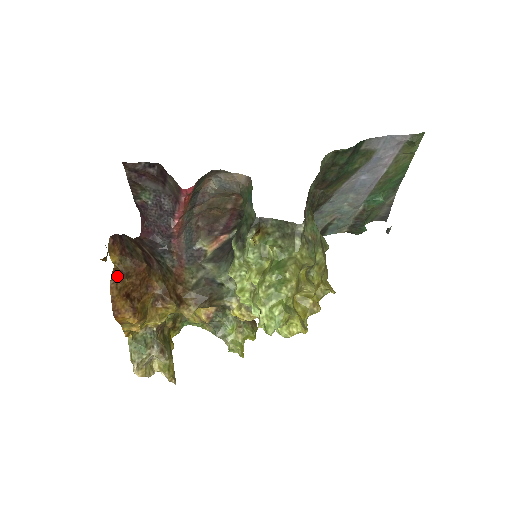
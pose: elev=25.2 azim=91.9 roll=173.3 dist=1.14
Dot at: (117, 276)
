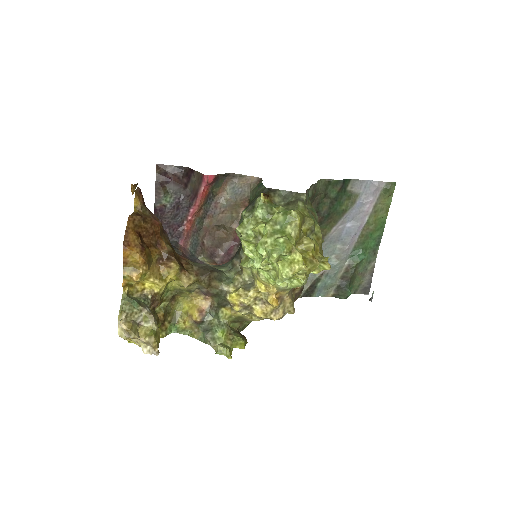
Dot at: (136, 215)
